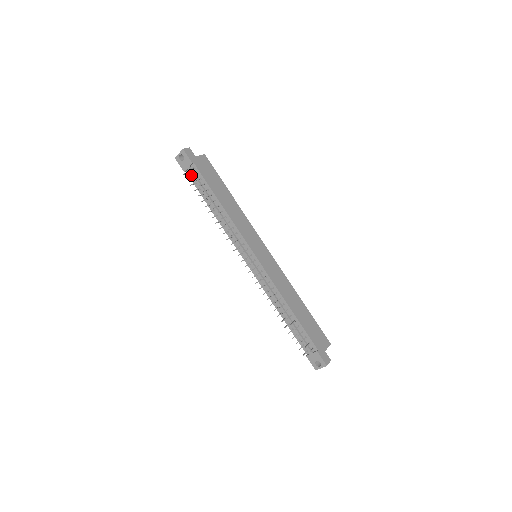
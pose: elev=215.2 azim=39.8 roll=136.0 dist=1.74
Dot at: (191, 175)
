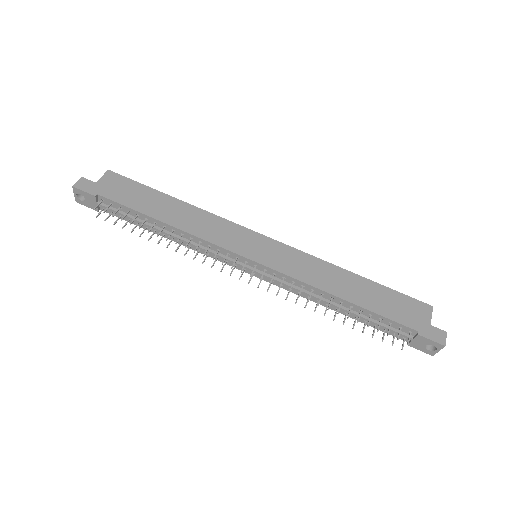
Dot at: occluded
